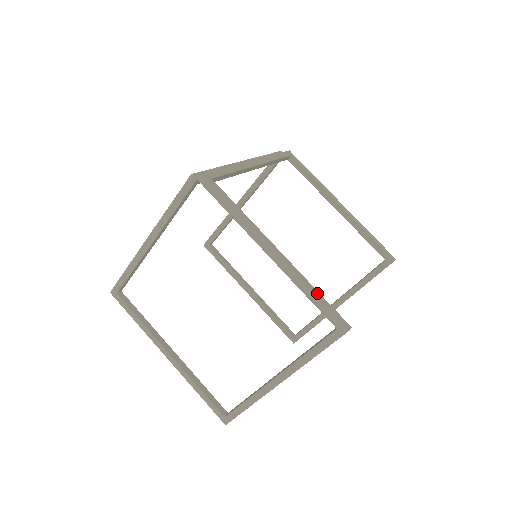
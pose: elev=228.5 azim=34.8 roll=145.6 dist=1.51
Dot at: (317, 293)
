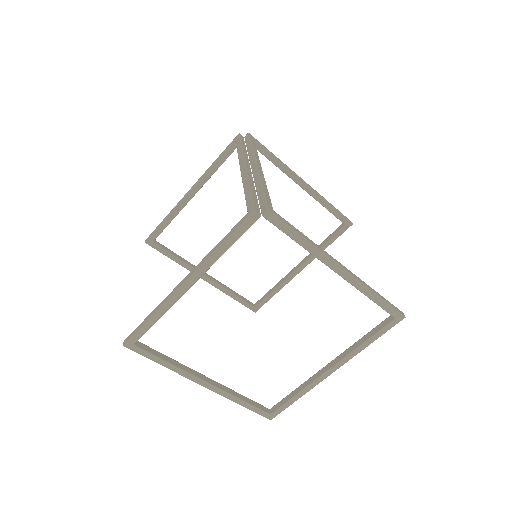
Dot at: (379, 294)
